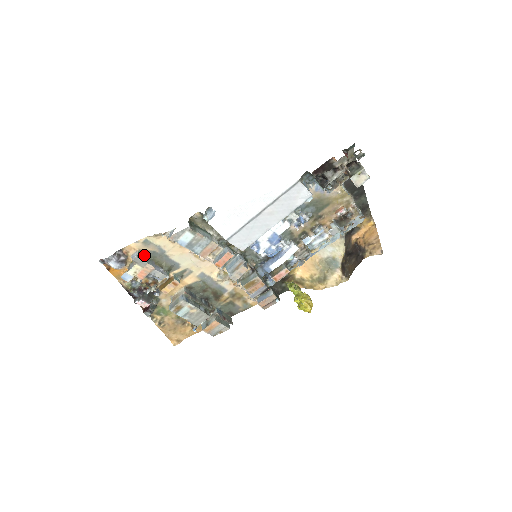
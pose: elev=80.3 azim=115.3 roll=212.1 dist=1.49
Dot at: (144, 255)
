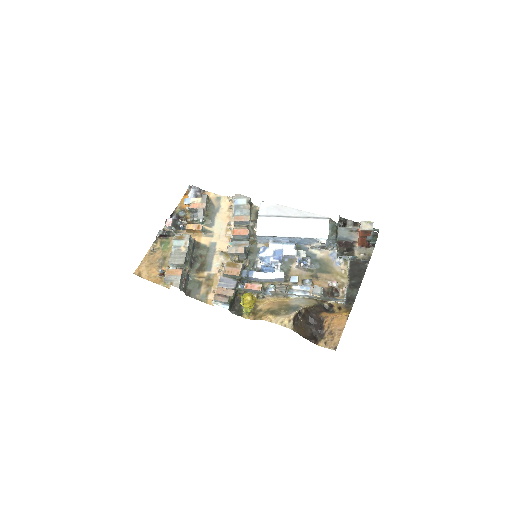
Dot at: (208, 203)
